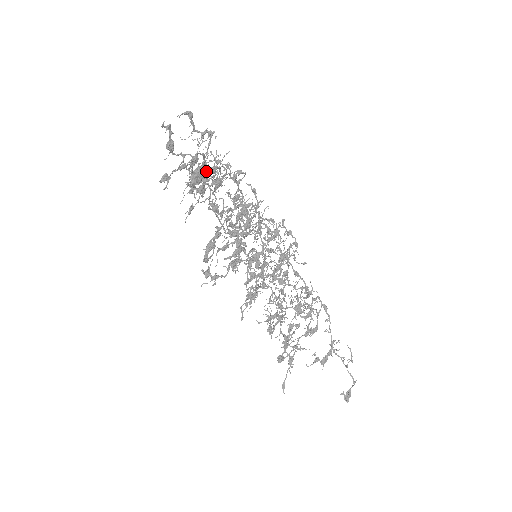
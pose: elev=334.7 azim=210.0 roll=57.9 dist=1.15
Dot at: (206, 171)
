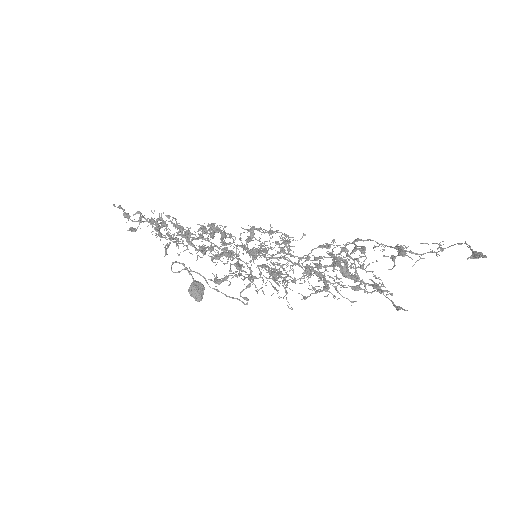
Dot at: (199, 283)
